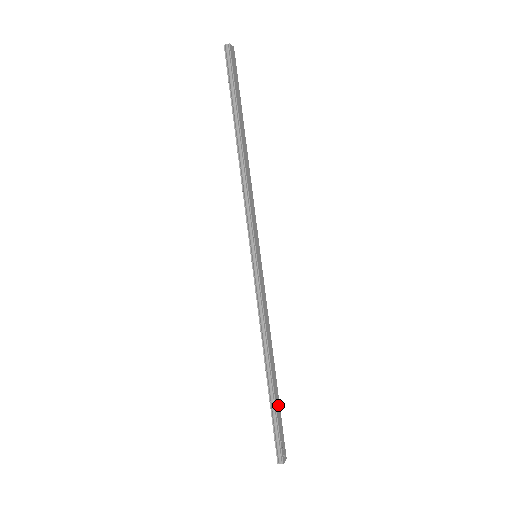
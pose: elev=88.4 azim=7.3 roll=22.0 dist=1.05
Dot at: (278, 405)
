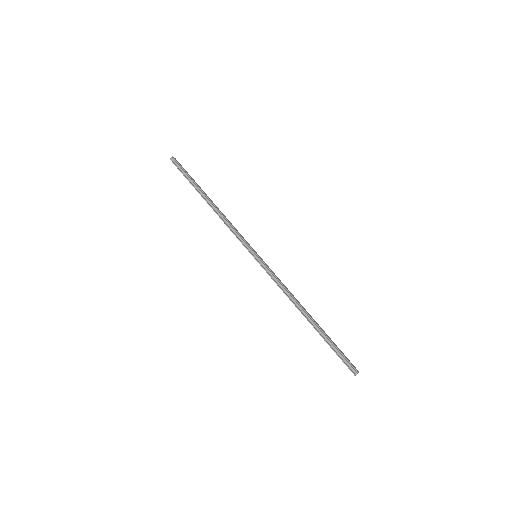
Dot at: (329, 338)
